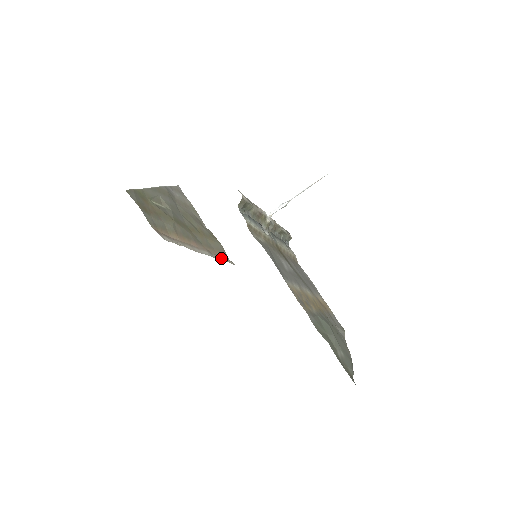
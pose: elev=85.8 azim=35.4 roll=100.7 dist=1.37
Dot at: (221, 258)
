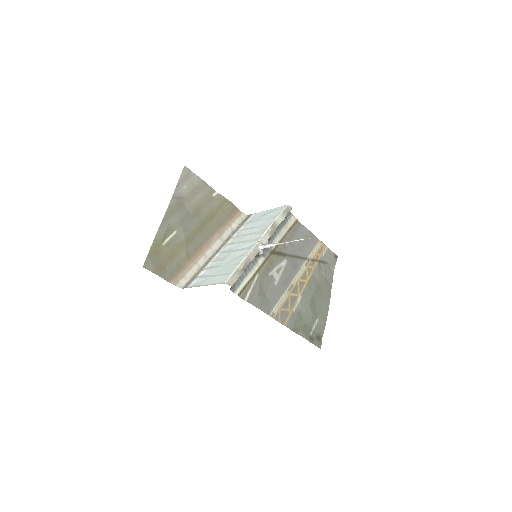
Dot at: (232, 225)
